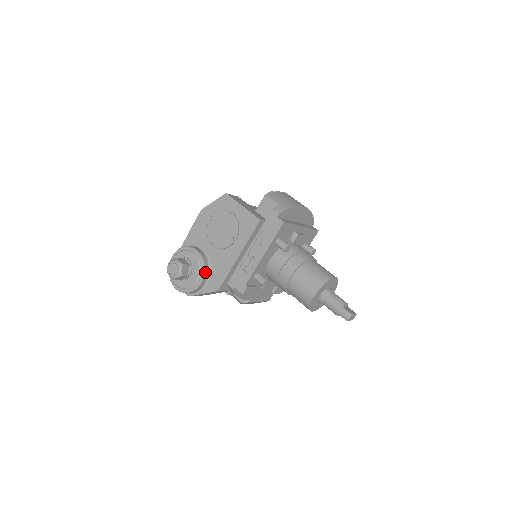
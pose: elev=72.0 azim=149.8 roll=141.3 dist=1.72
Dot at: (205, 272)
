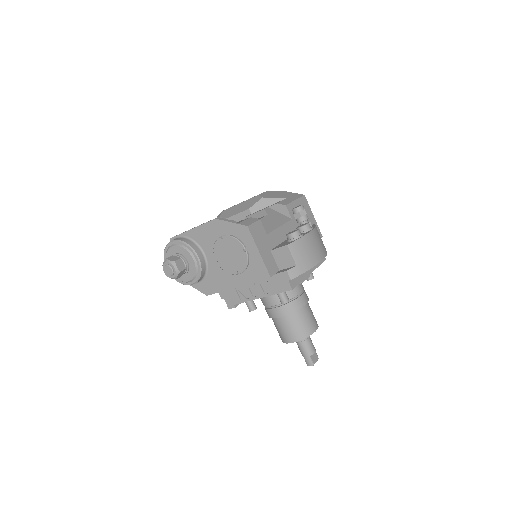
Dot at: (200, 278)
